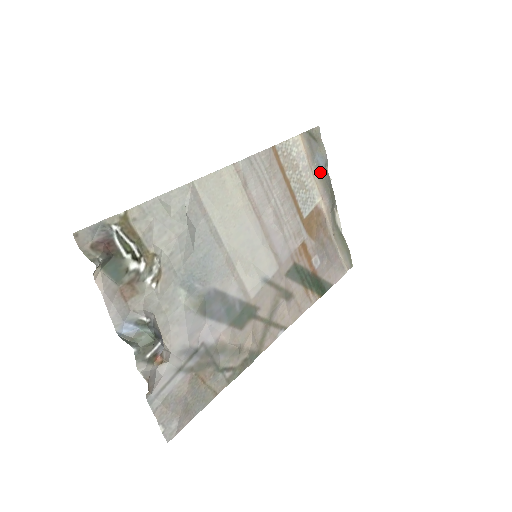
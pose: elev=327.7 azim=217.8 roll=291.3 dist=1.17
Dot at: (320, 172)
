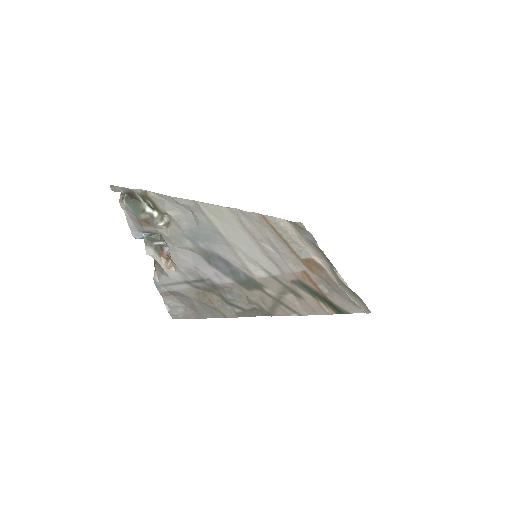
Dot at: (310, 243)
